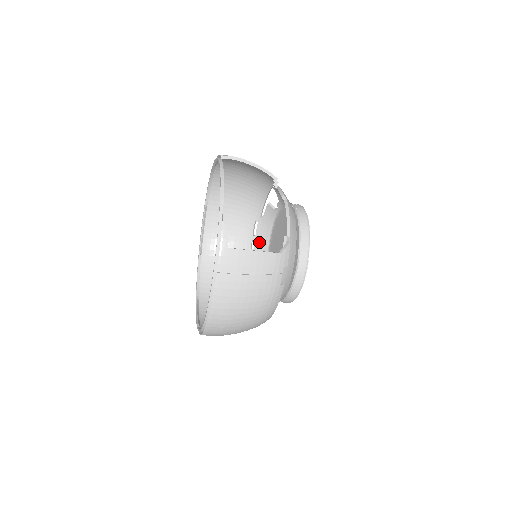
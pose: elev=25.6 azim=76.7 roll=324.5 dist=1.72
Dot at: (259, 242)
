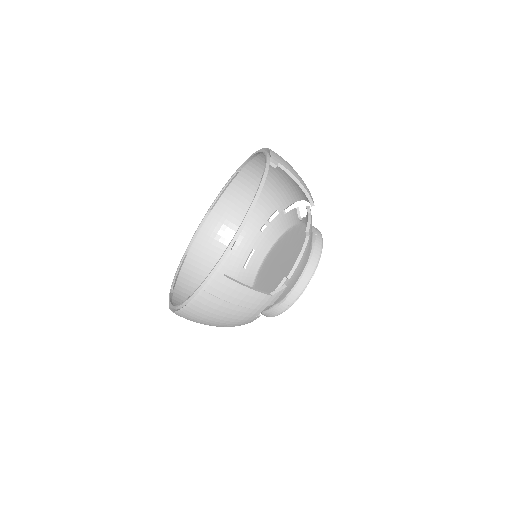
Dot at: (270, 231)
